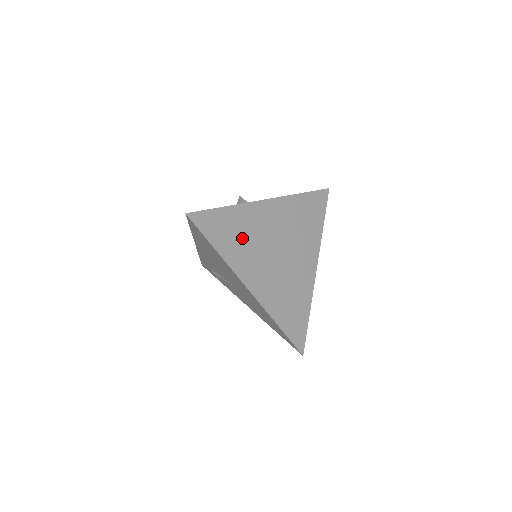
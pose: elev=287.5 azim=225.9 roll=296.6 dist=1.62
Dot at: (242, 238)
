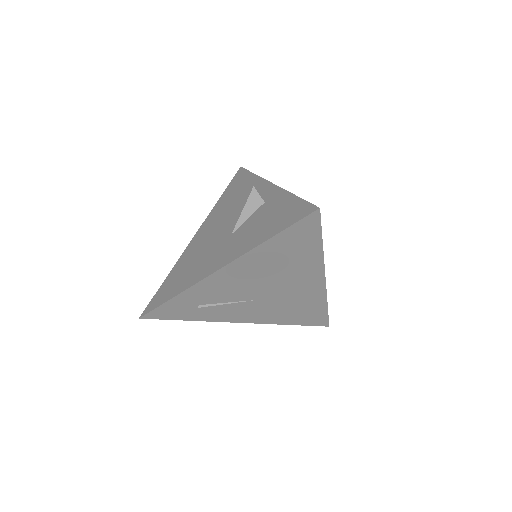
Dot at: occluded
